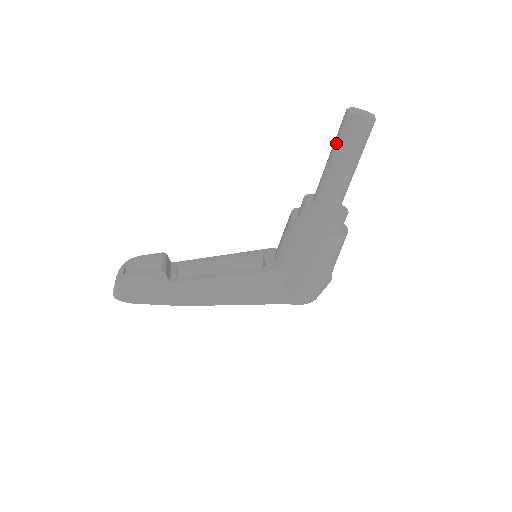
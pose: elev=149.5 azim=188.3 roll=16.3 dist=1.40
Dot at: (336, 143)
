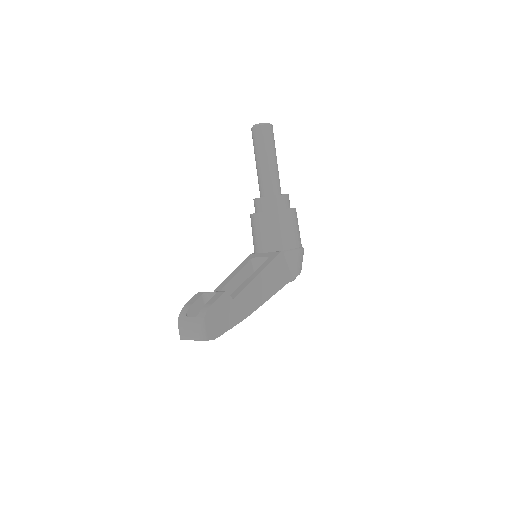
Dot at: (260, 149)
